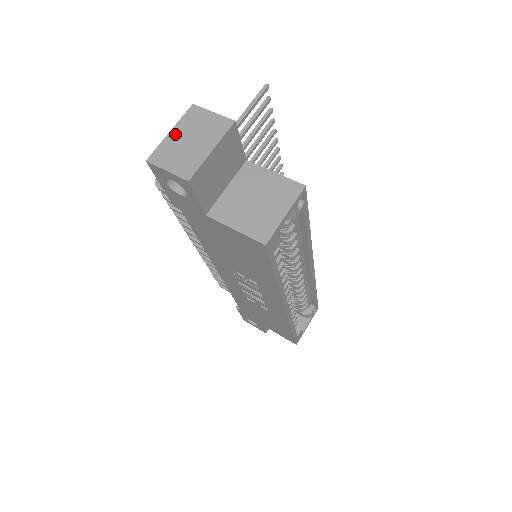
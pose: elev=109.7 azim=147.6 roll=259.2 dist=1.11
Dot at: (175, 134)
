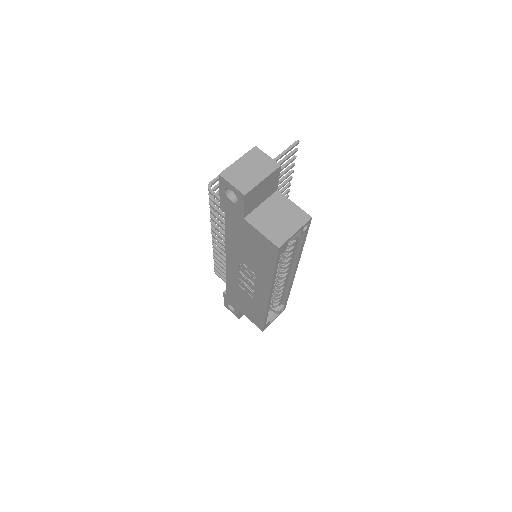
Dot at: (241, 162)
